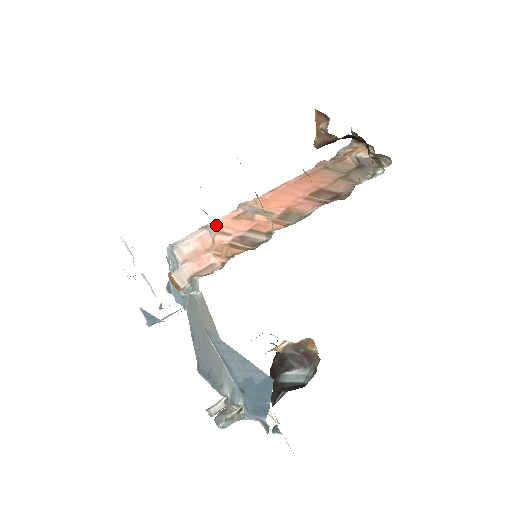
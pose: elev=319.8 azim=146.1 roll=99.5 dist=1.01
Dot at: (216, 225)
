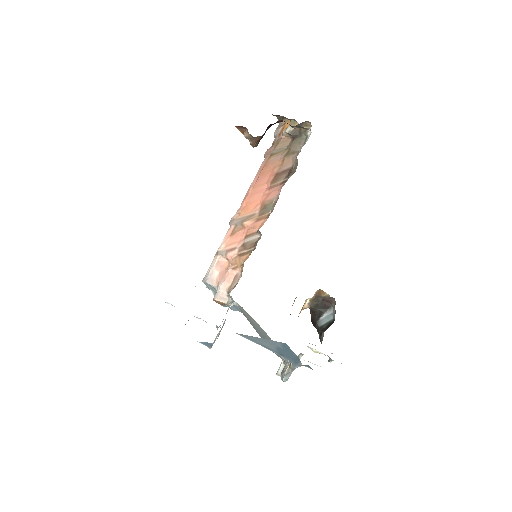
Dot at: (223, 248)
